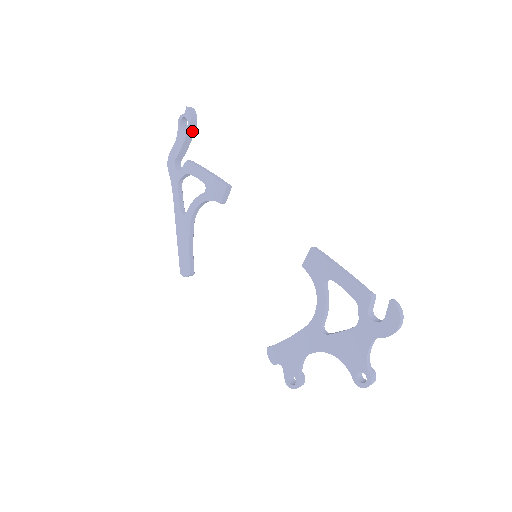
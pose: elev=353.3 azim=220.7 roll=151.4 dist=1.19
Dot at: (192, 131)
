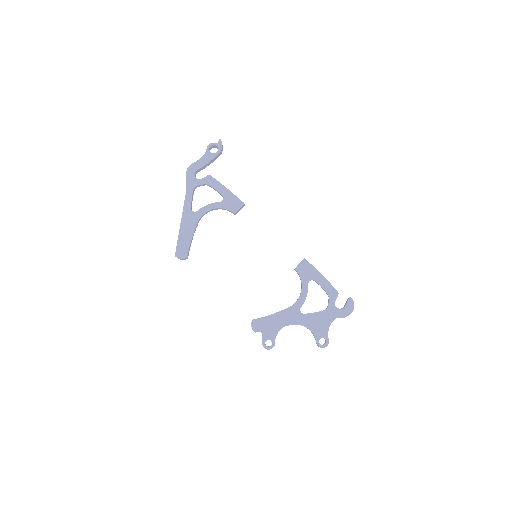
Dot at: (217, 157)
